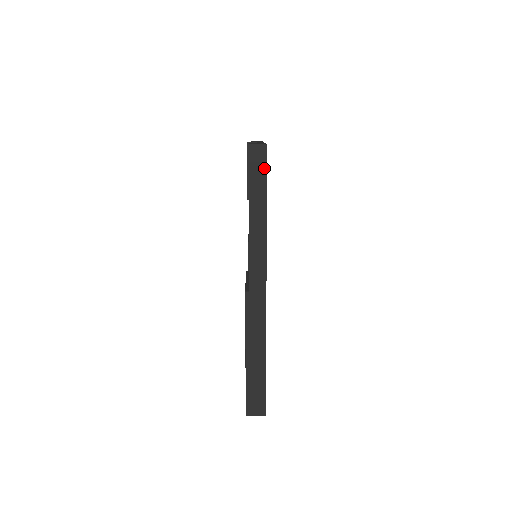
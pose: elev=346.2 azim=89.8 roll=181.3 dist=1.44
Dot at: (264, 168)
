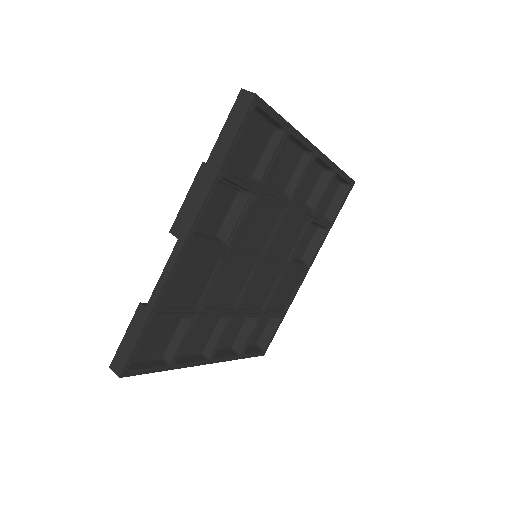
Dot at: (134, 374)
